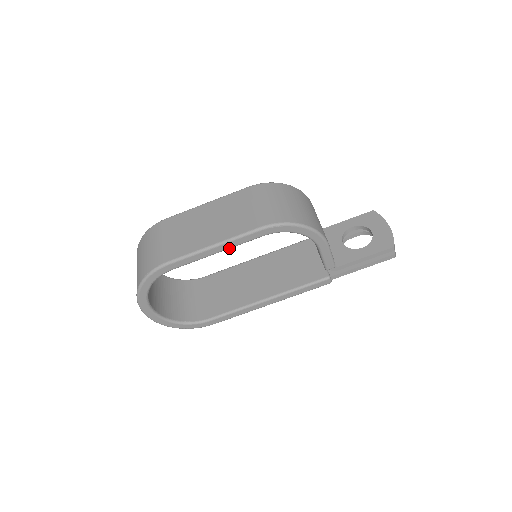
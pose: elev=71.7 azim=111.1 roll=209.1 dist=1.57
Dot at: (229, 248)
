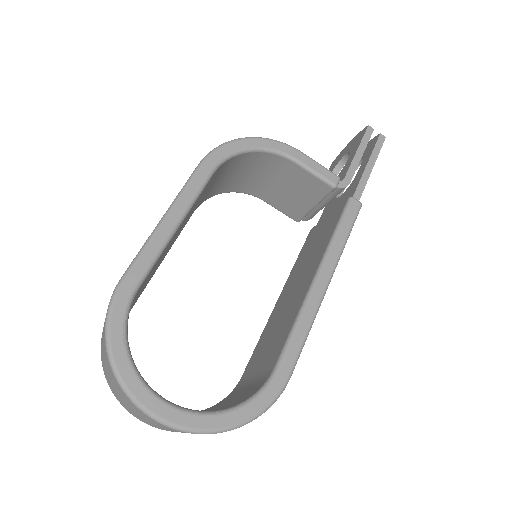
Dot at: (187, 209)
